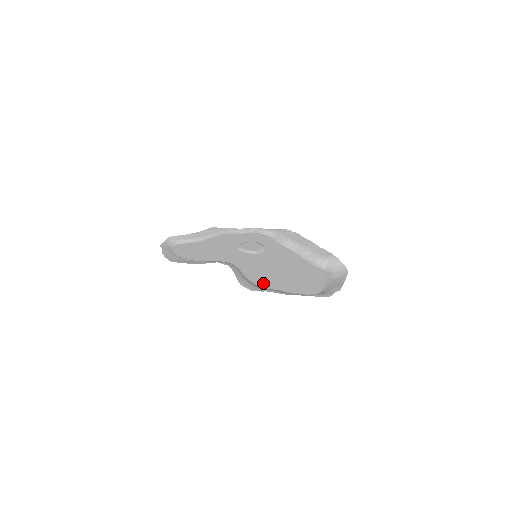
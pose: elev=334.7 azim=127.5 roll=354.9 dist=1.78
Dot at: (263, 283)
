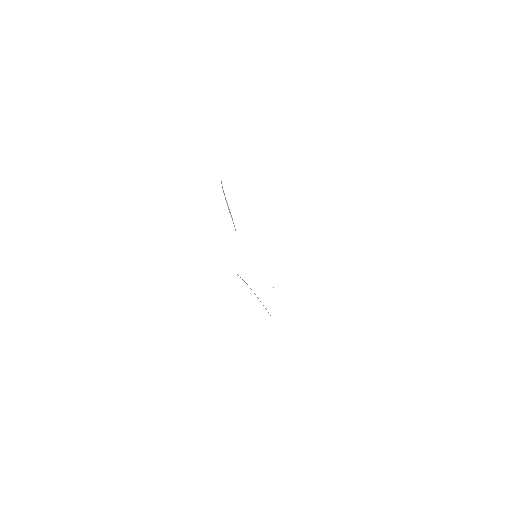
Dot at: occluded
